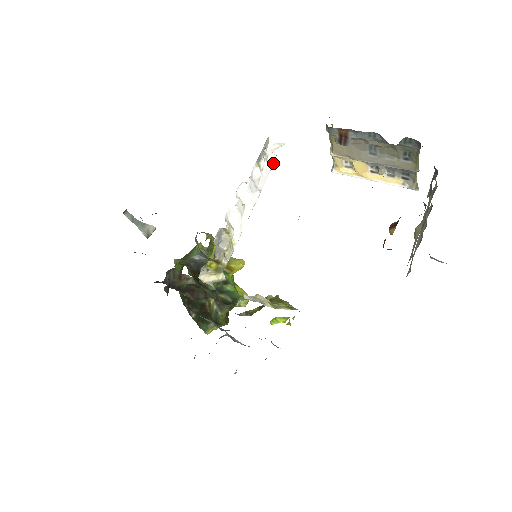
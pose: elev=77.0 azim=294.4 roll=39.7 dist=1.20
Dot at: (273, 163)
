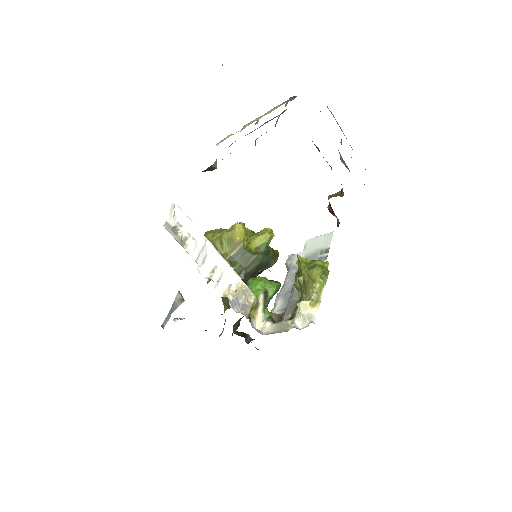
Dot at: (184, 213)
